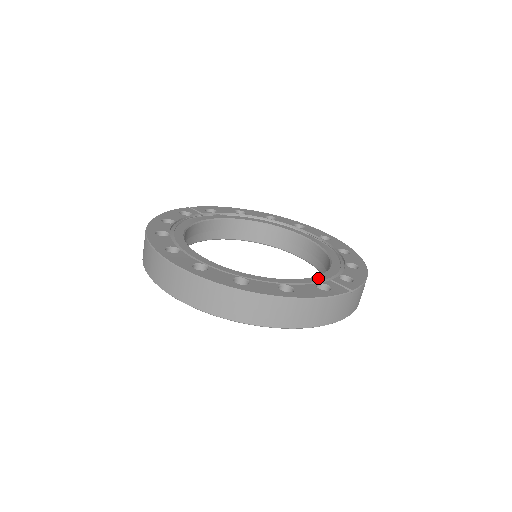
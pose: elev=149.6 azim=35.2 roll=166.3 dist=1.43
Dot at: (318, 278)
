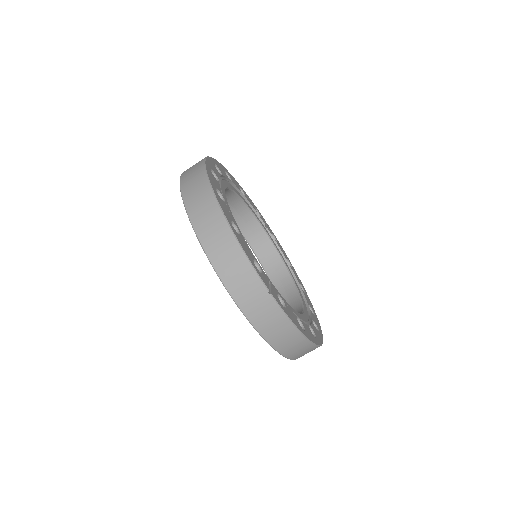
Dot at: occluded
